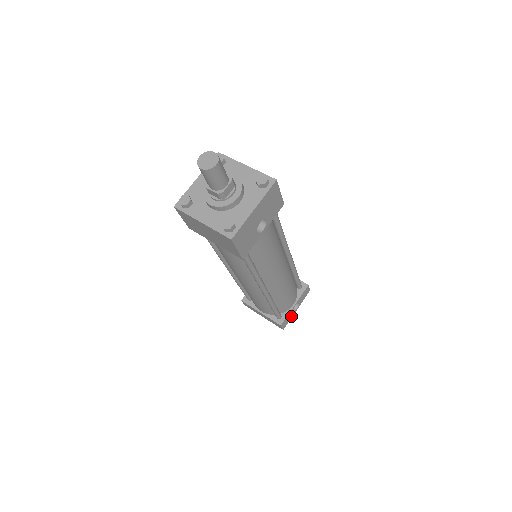
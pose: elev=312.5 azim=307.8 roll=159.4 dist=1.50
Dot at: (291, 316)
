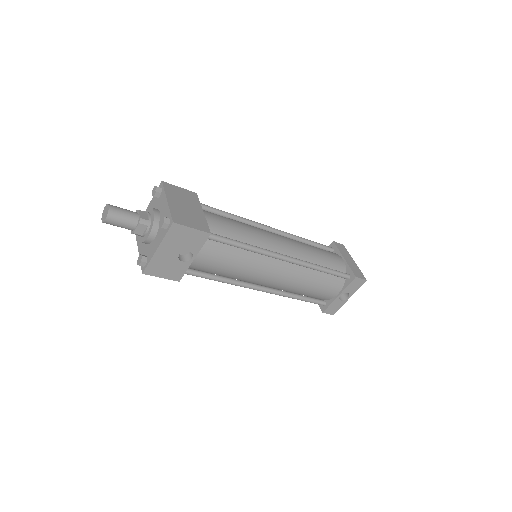
Dot at: (341, 304)
